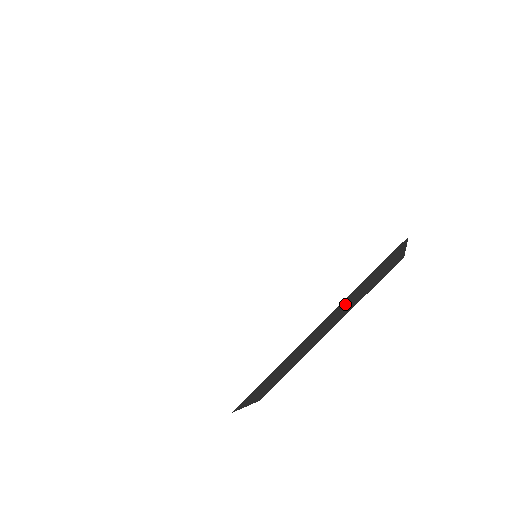
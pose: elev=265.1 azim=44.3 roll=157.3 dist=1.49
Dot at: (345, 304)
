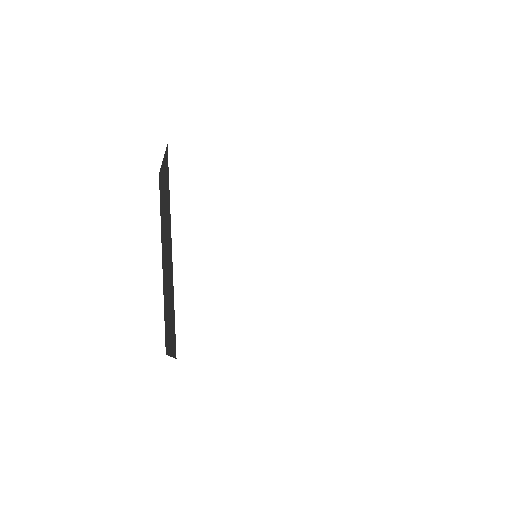
Dot at: occluded
